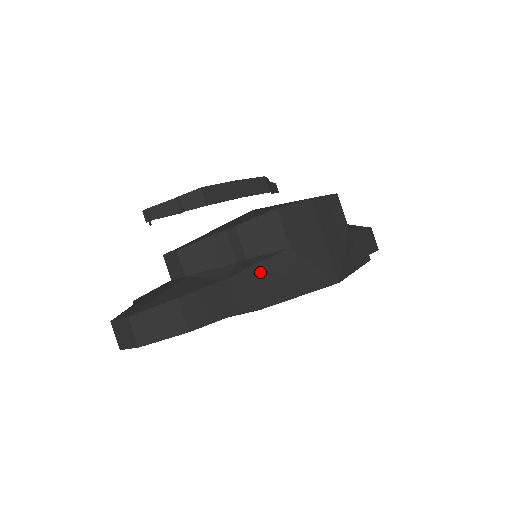
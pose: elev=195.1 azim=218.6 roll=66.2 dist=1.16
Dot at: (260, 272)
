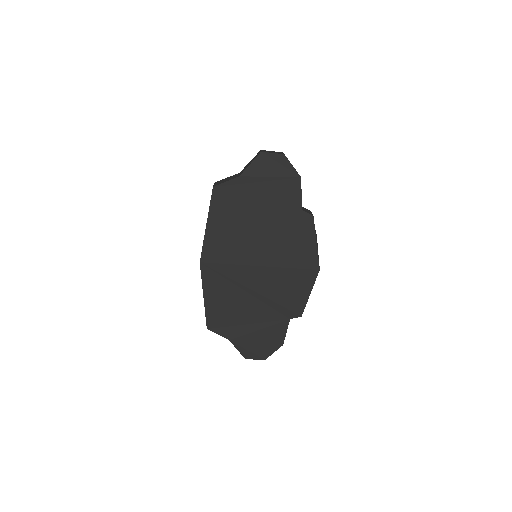
Dot at: occluded
